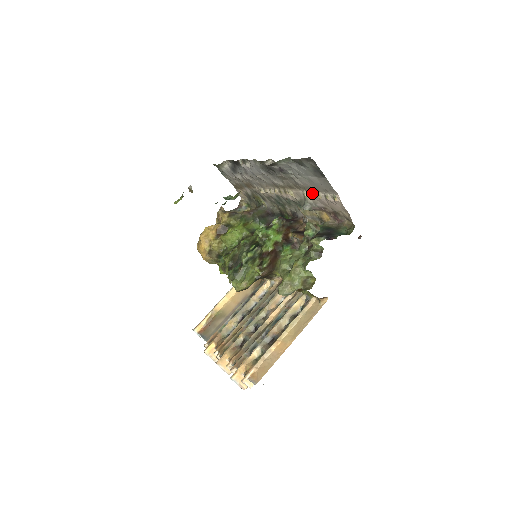
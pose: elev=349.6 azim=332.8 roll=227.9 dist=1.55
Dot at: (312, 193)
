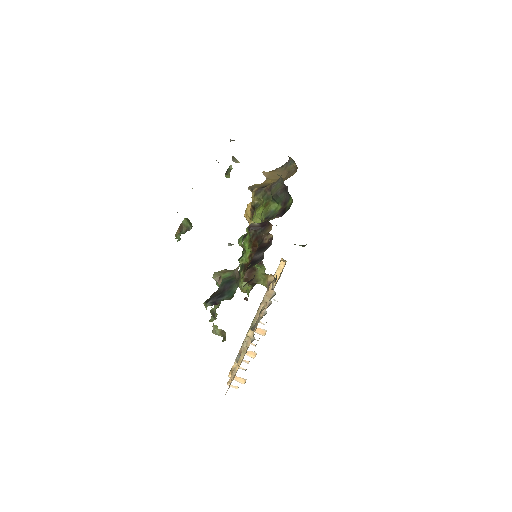
Dot at: occluded
